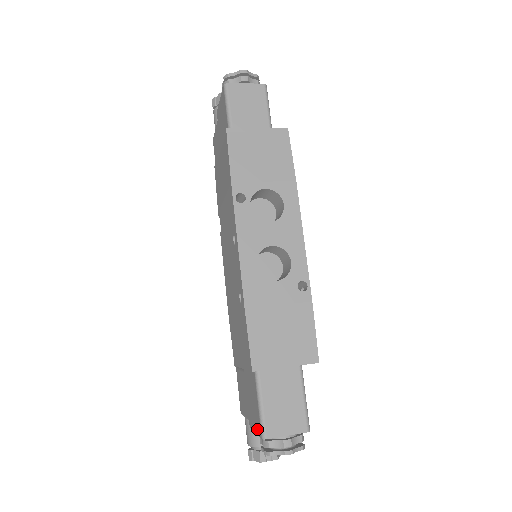
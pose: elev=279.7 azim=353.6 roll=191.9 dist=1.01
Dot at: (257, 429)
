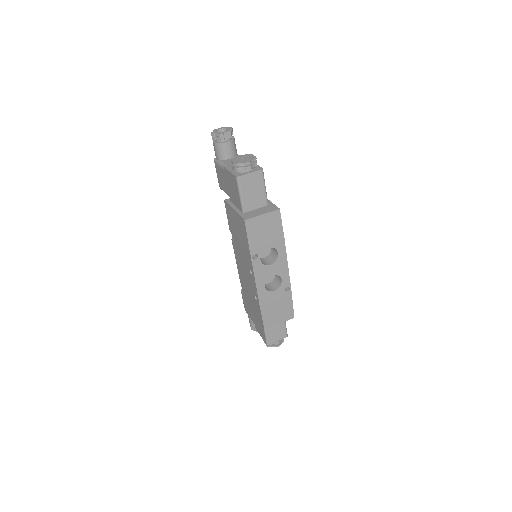
Dot at: (263, 337)
